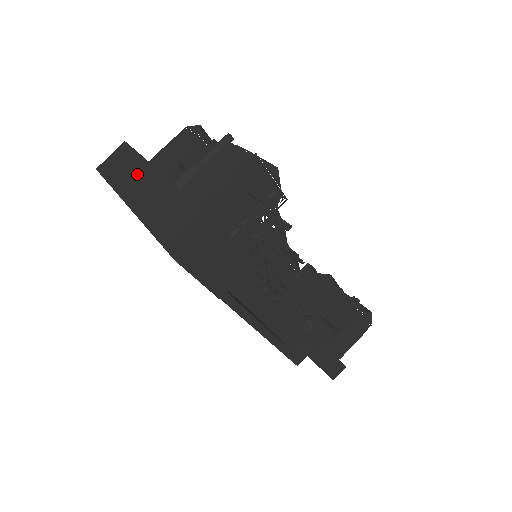
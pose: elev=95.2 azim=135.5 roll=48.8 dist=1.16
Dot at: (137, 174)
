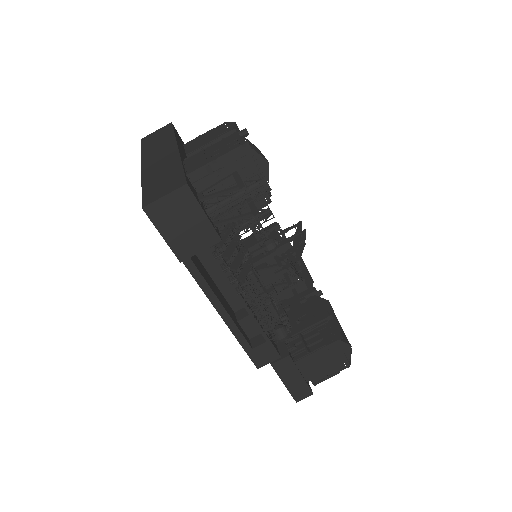
Dot at: (162, 146)
